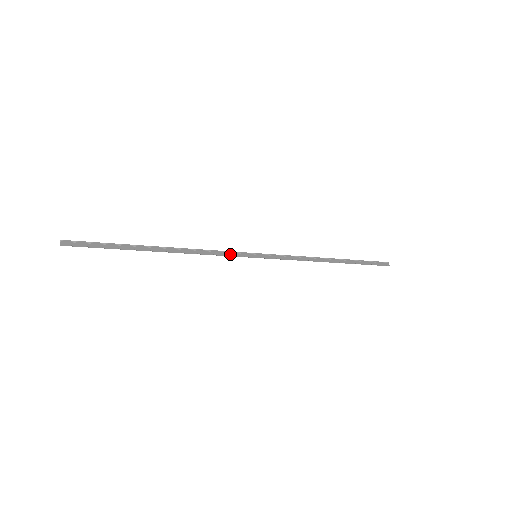
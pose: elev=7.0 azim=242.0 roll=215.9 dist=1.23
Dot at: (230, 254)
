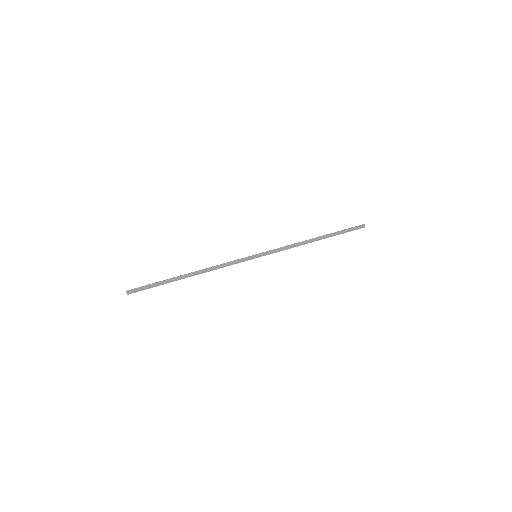
Dot at: (237, 261)
